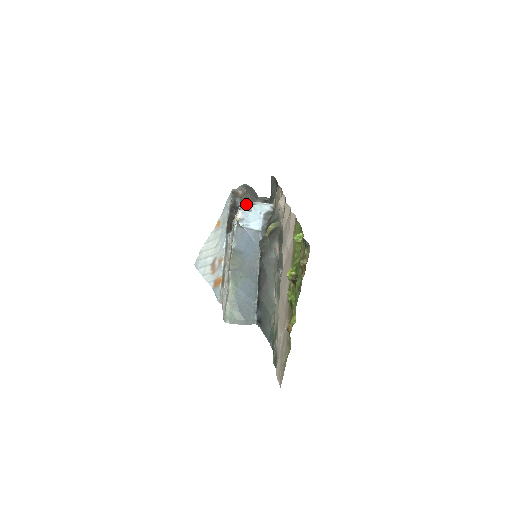
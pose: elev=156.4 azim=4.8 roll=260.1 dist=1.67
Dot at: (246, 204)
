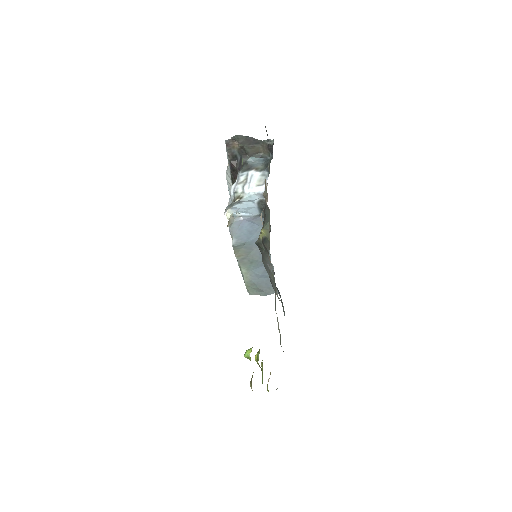
Dot at: (231, 204)
